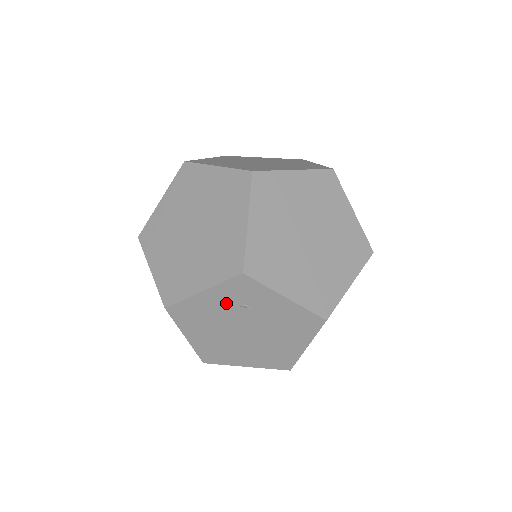
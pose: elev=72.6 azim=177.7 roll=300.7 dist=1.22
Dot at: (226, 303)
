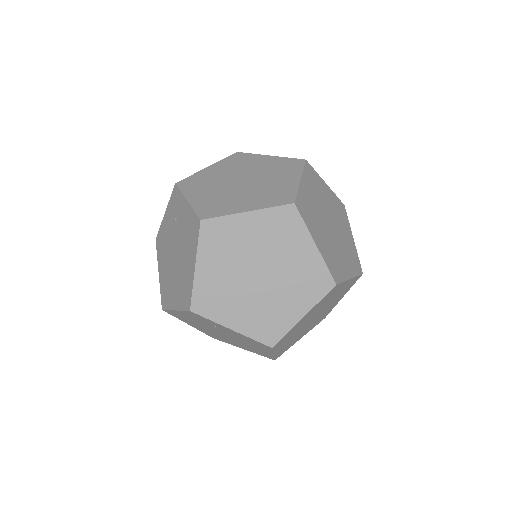
Dot at: (171, 221)
